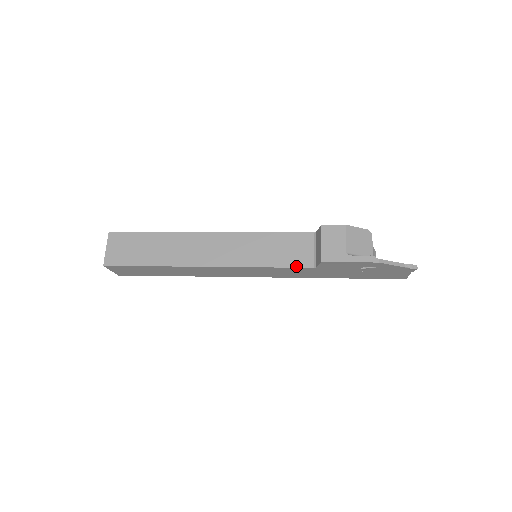
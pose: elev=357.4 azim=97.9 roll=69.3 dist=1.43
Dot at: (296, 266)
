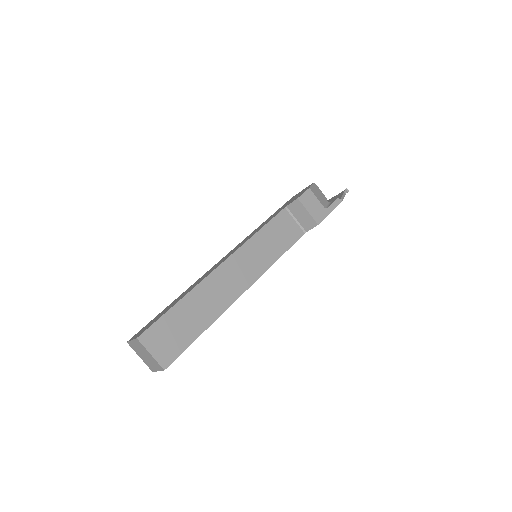
Dot at: (295, 241)
